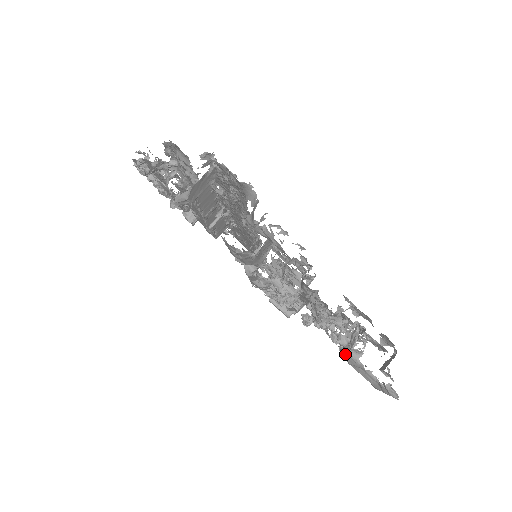
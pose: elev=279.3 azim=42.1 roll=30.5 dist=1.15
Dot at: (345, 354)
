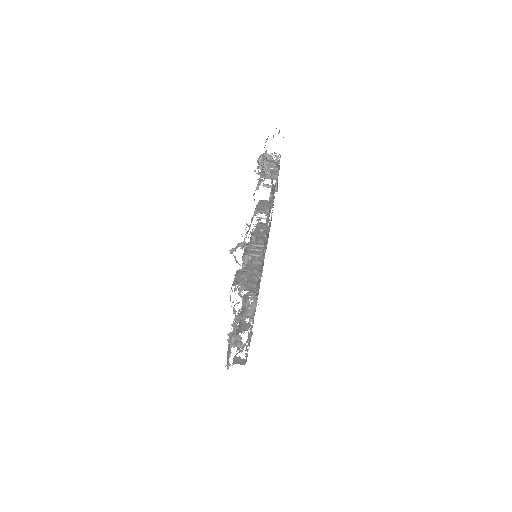
Dot at: (231, 338)
